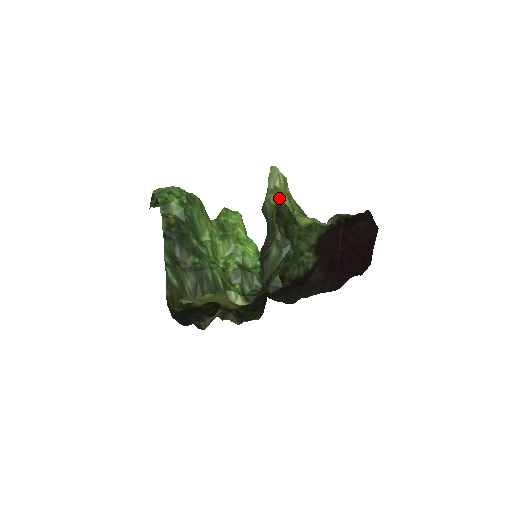
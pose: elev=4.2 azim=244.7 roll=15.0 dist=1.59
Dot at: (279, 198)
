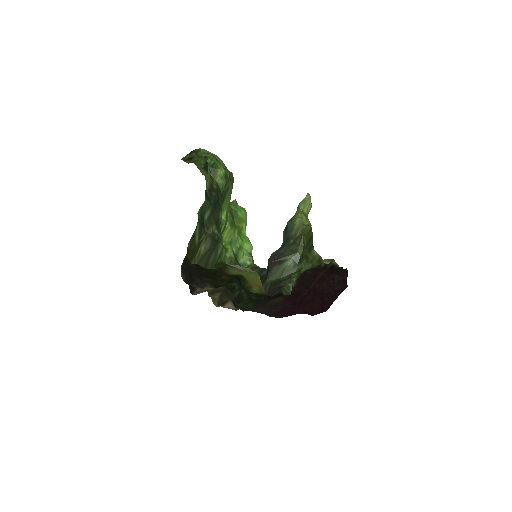
Dot at: (307, 222)
